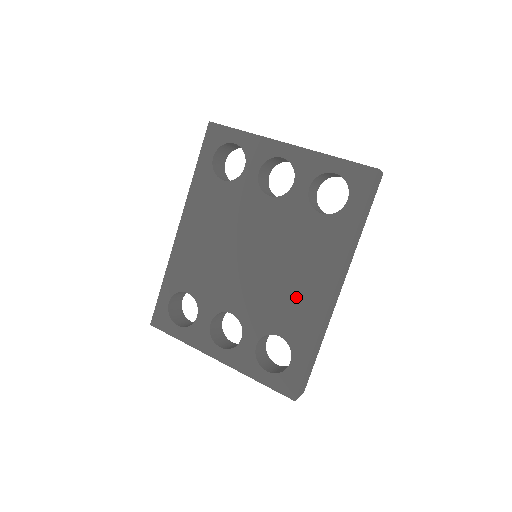
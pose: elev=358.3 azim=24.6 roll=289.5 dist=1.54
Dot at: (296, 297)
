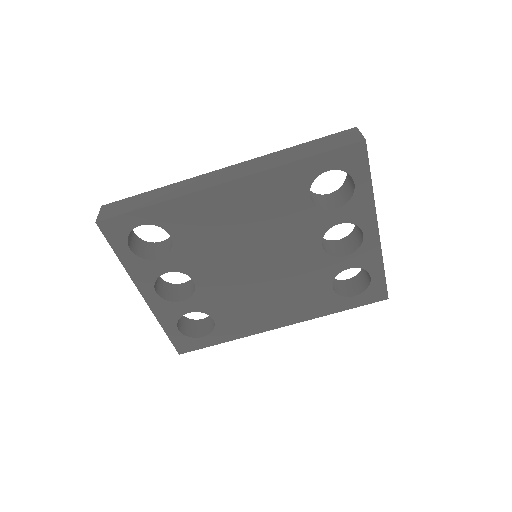
Dot at: (254, 312)
